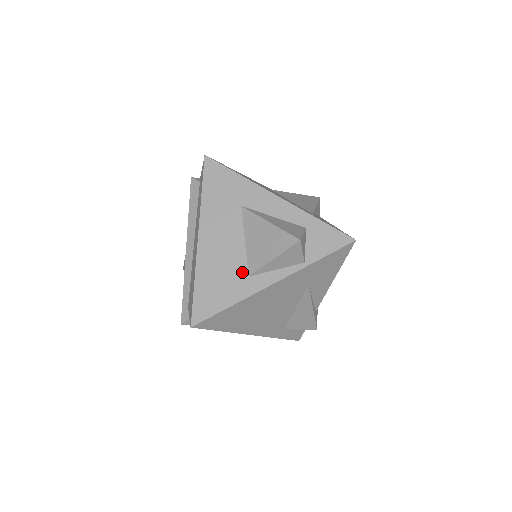
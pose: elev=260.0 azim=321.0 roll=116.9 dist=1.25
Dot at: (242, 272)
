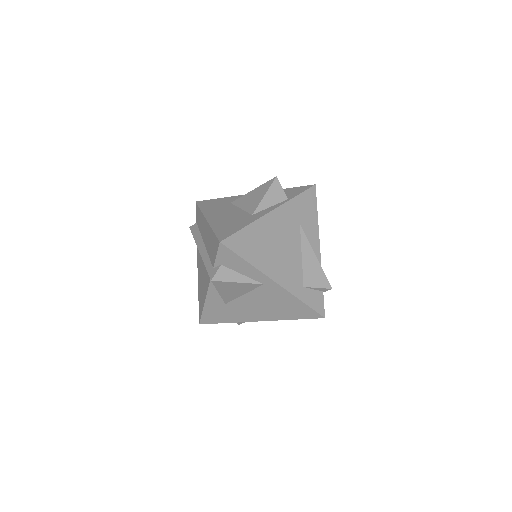
Dot at: (246, 216)
